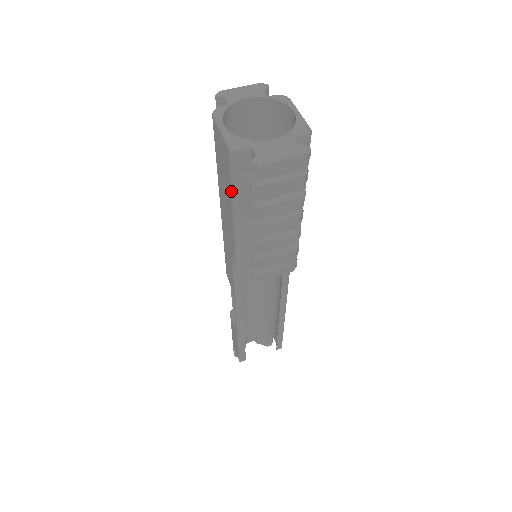
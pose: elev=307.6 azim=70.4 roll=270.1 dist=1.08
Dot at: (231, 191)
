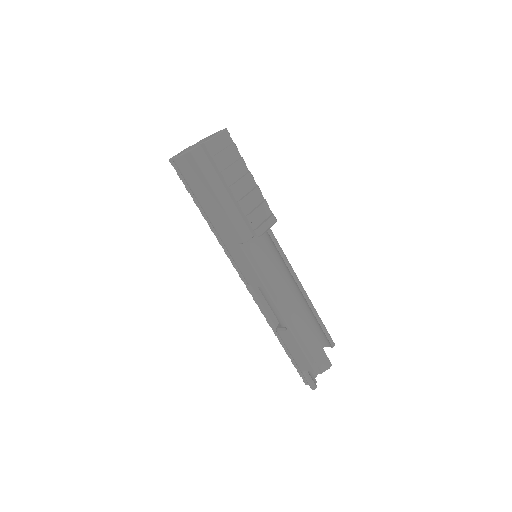
Dot at: (207, 180)
